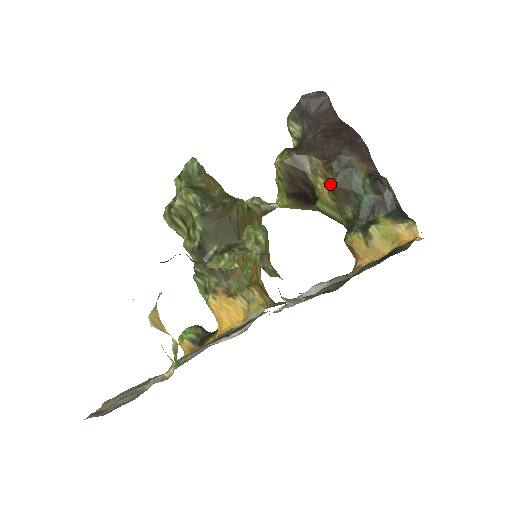
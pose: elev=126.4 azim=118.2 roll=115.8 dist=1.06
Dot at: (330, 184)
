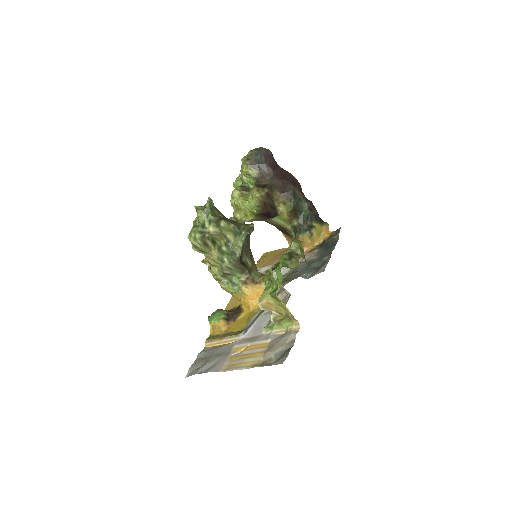
Dot at: (289, 207)
